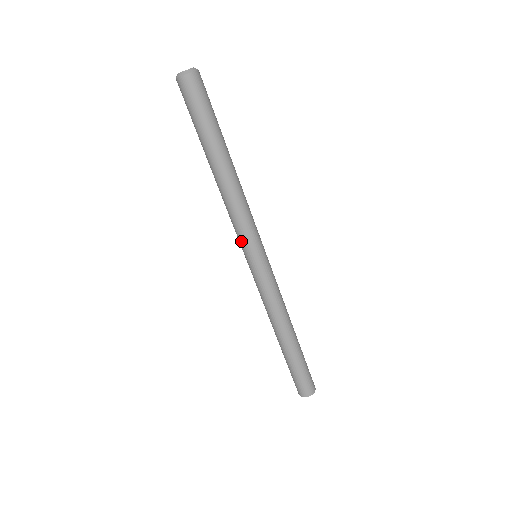
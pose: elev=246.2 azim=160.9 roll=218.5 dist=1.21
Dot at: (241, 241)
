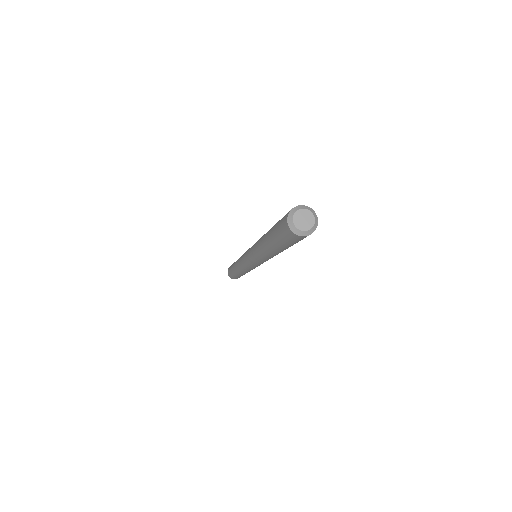
Dot at: (262, 263)
